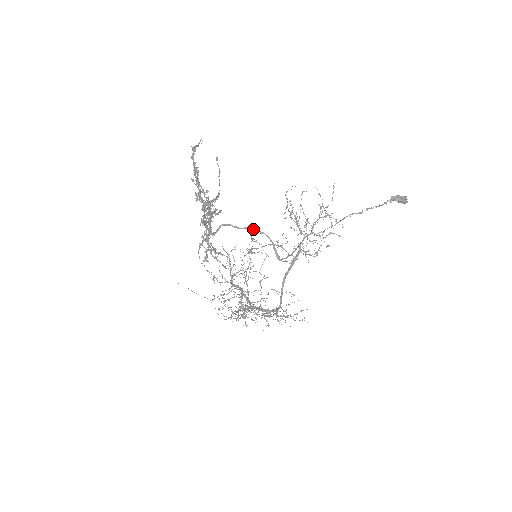
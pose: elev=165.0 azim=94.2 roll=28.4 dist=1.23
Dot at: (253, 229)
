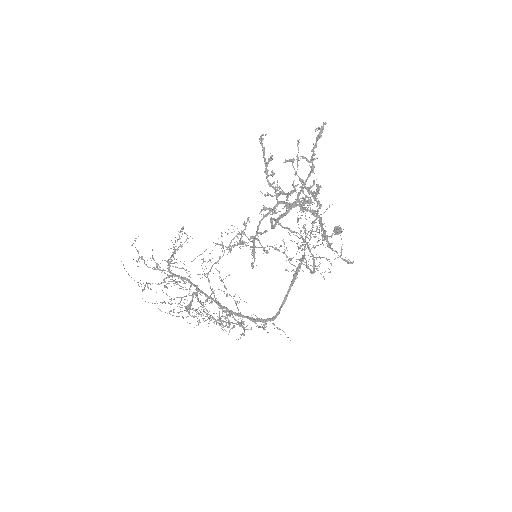
Dot at: (296, 232)
